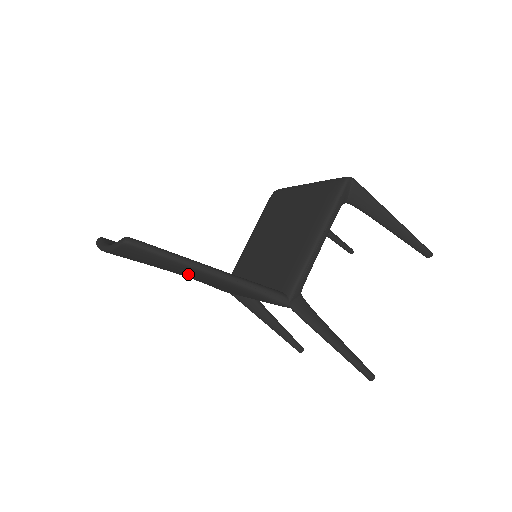
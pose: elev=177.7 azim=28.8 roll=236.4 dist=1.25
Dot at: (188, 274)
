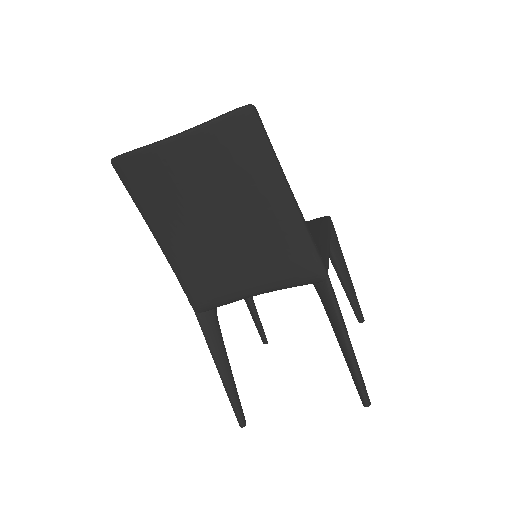
Dot at: (254, 199)
